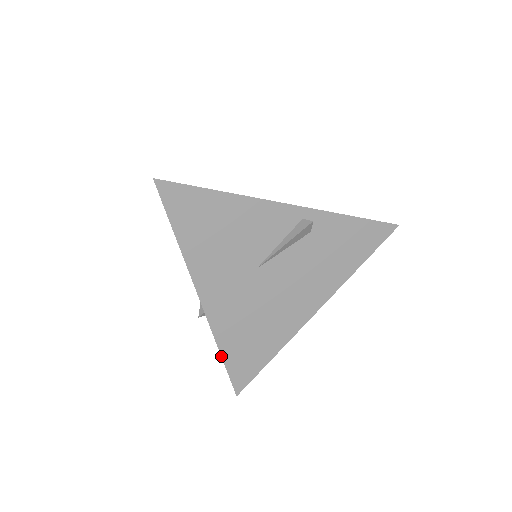
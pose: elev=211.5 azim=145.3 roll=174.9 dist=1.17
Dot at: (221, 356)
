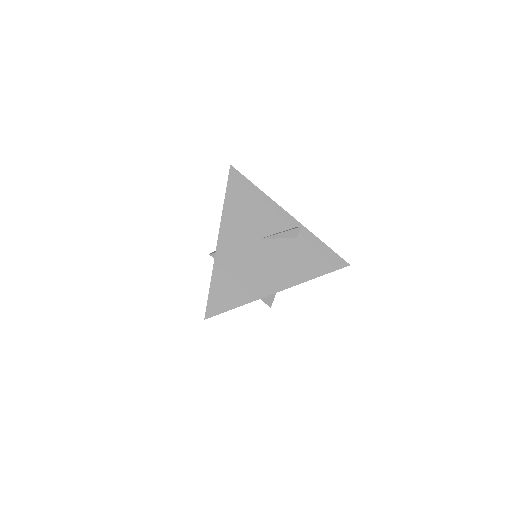
Dot at: (210, 282)
